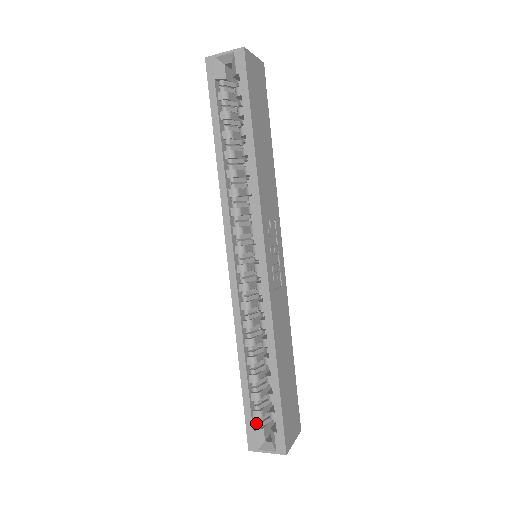
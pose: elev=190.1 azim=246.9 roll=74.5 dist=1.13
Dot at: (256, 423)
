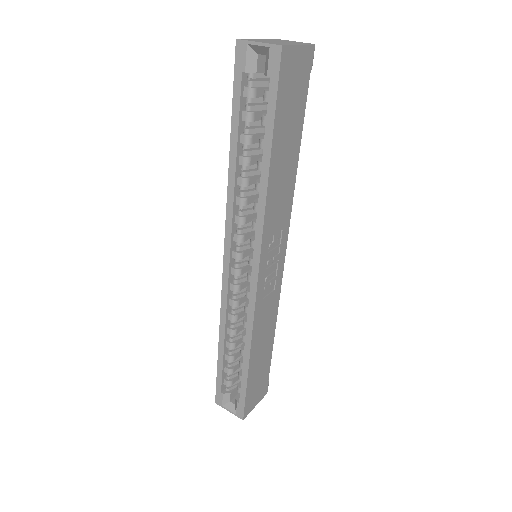
Dot at: (225, 387)
